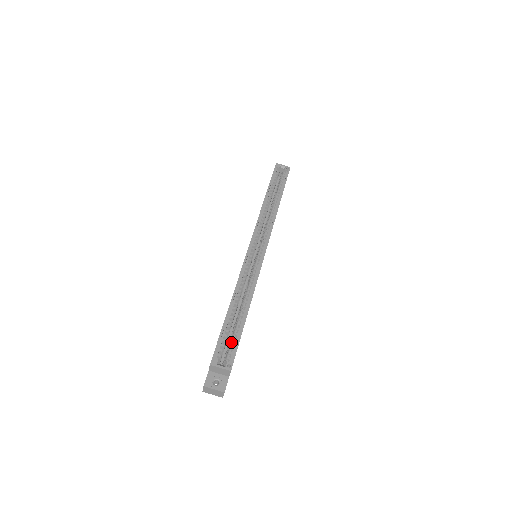
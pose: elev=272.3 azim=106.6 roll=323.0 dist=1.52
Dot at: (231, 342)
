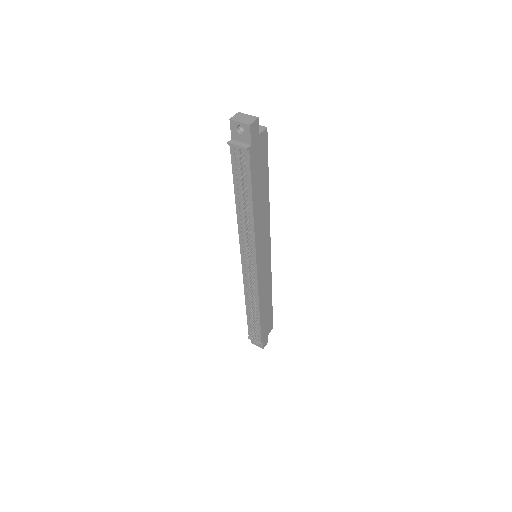
Dot at: occluded
